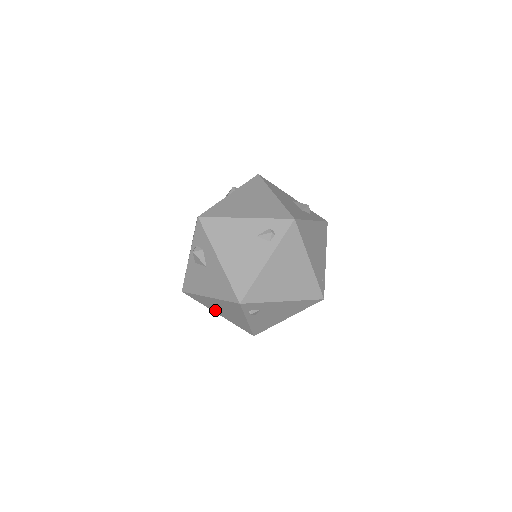
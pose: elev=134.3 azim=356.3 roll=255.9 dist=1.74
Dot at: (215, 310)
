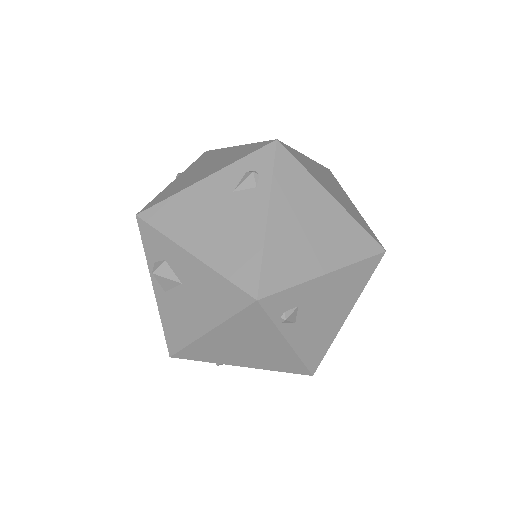
Dot at: (233, 360)
